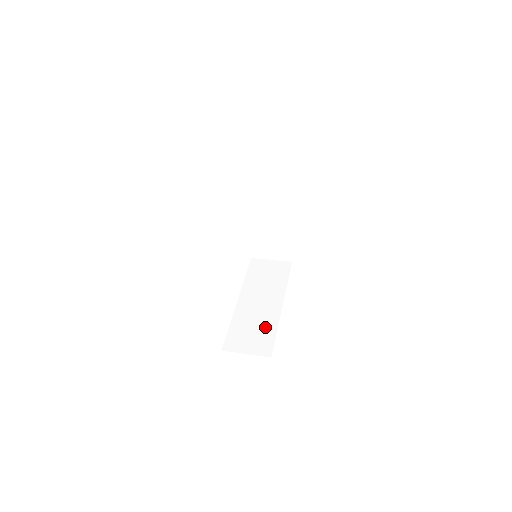
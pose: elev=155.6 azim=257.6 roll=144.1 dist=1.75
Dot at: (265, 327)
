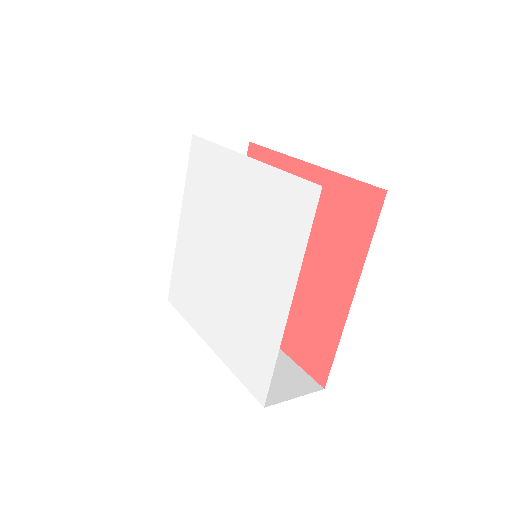
Dot at: (277, 362)
